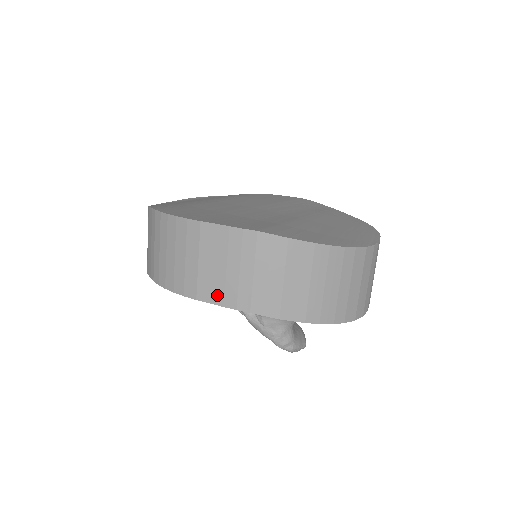
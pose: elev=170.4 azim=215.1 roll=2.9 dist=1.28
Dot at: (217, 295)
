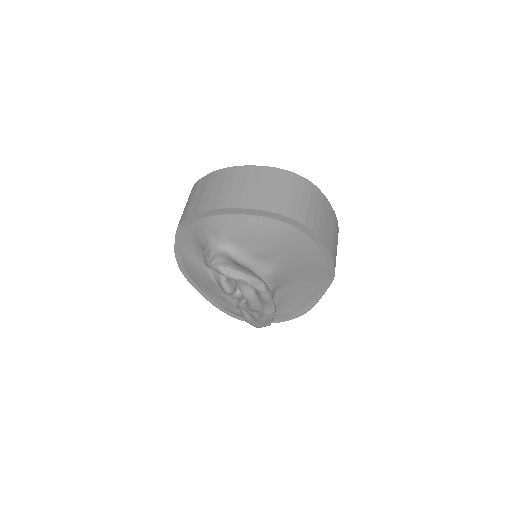
Dot at: occluded
